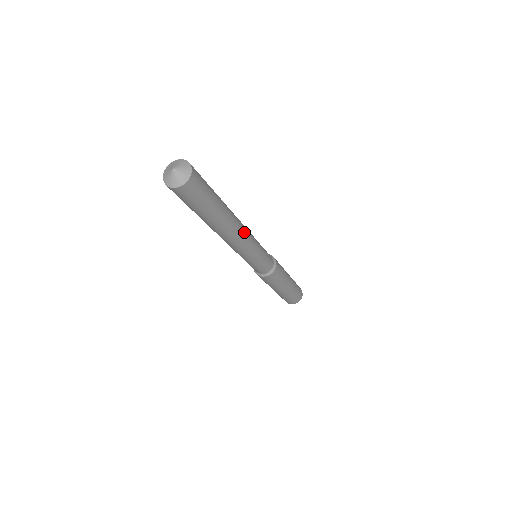
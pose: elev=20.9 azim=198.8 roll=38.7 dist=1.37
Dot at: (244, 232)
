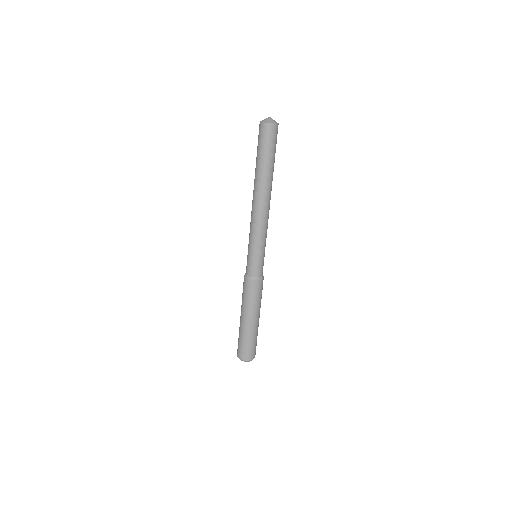
Dot at: (266, 210)
